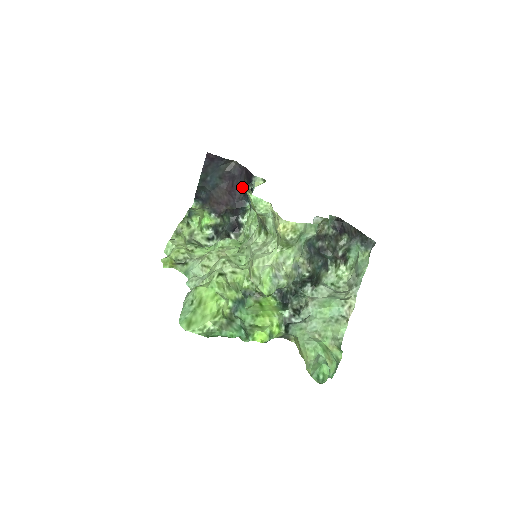
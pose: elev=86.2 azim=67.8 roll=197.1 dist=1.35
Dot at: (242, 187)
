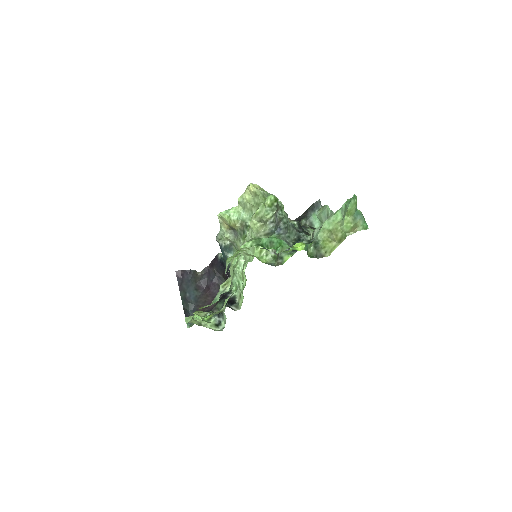
Dot at: (216, 279)
